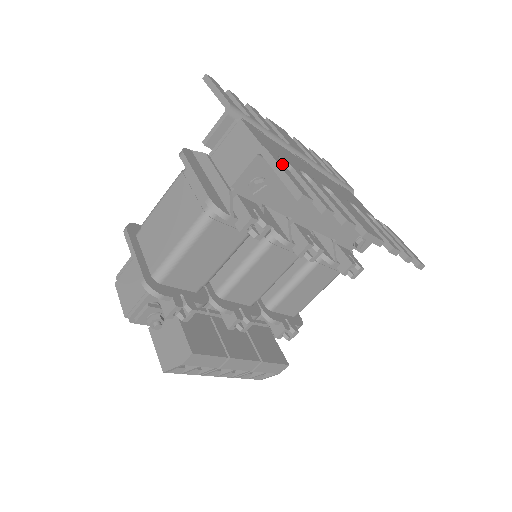
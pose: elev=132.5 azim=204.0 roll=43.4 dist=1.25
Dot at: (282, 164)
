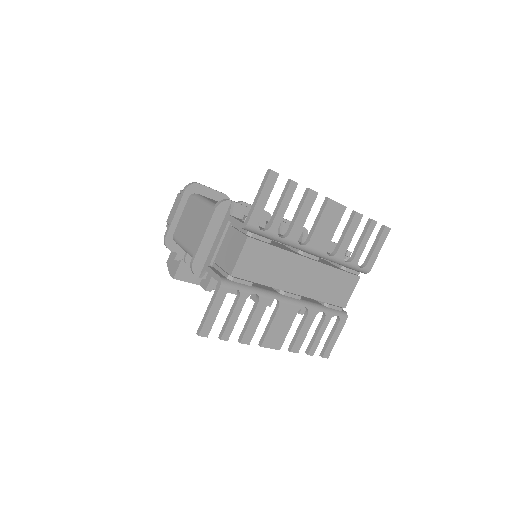
Dot at: (220, 302)
